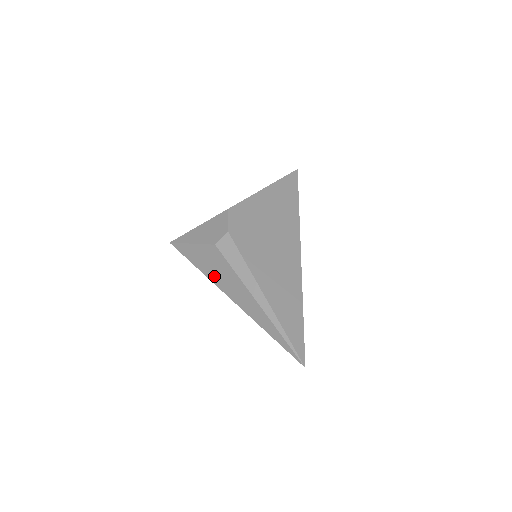
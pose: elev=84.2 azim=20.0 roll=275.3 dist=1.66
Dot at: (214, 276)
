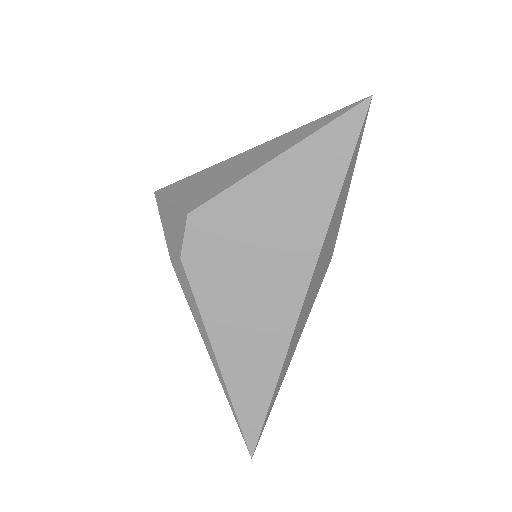
Dot at: occluded
